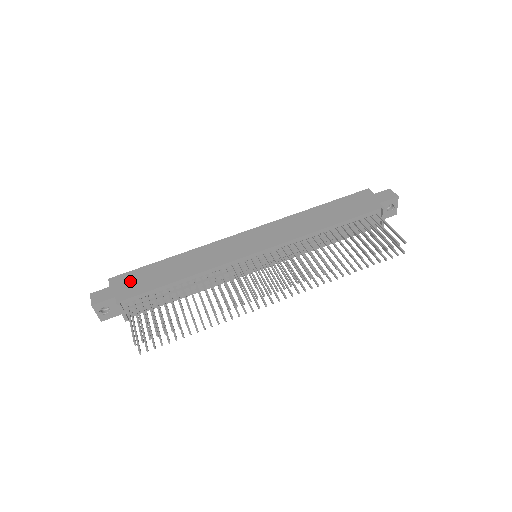
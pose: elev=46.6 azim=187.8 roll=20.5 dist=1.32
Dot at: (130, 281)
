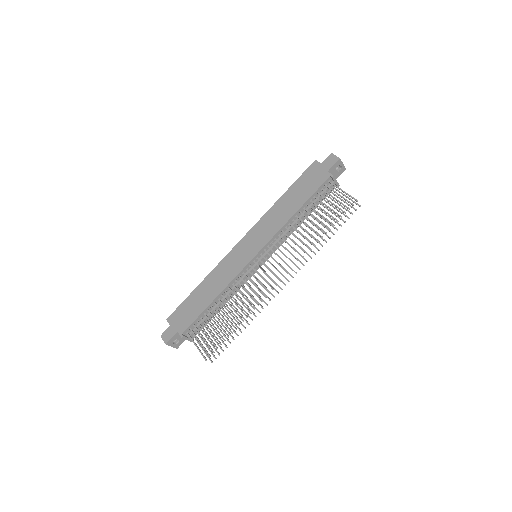
Dot at: (181, 316)
